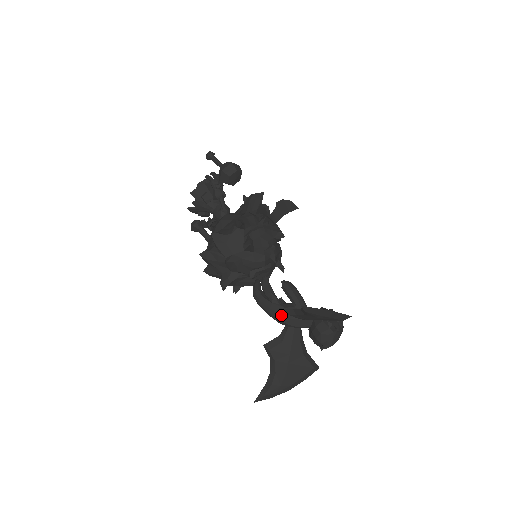
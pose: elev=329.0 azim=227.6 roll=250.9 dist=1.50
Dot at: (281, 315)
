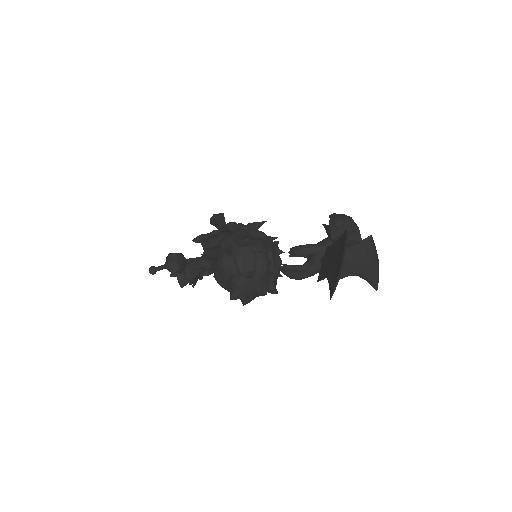
Dot at: occluded
